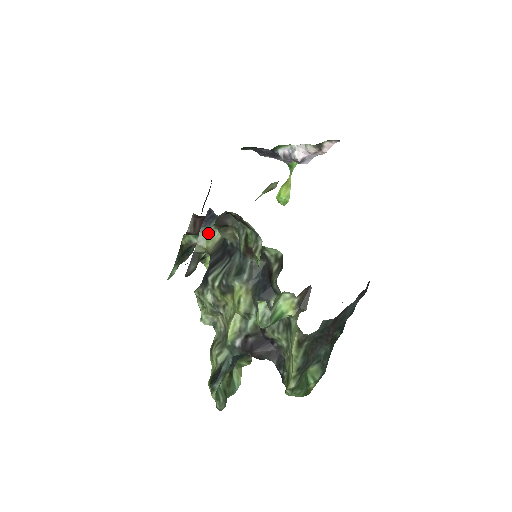
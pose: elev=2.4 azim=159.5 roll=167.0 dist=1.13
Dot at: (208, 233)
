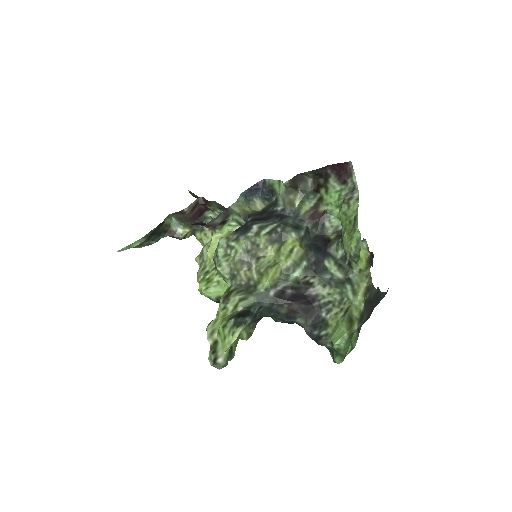
Dot at: (246, 201)
